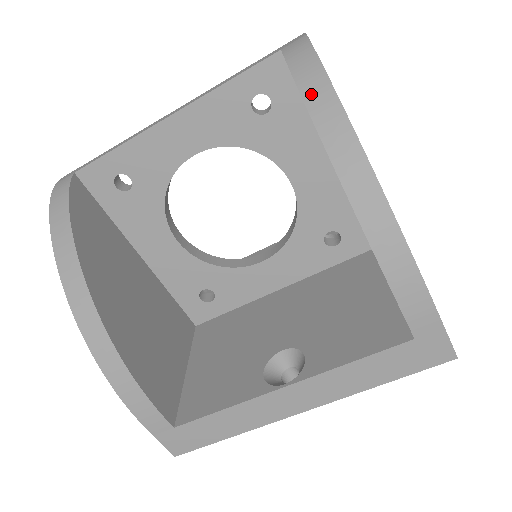
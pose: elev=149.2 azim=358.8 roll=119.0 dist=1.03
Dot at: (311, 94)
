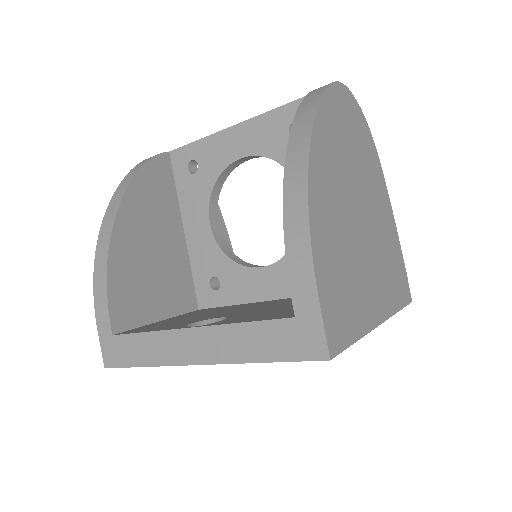
Dot at: (305, 105)
